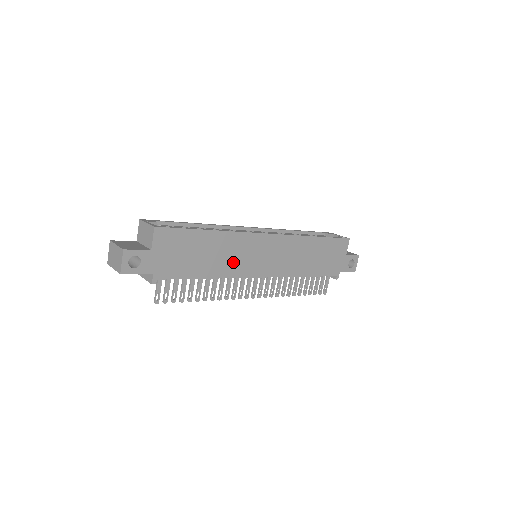
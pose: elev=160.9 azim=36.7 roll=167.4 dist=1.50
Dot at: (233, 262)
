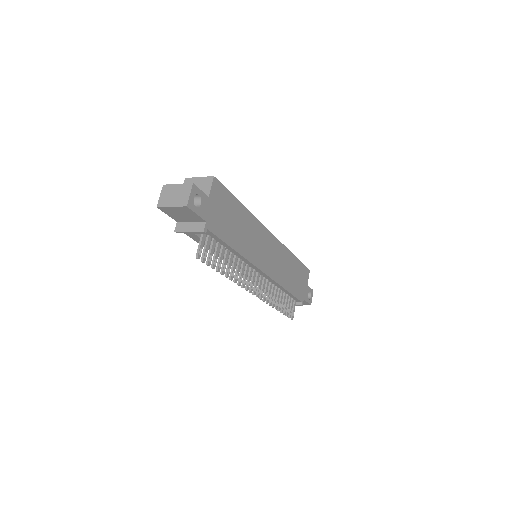
Dot at: (251, 246)
